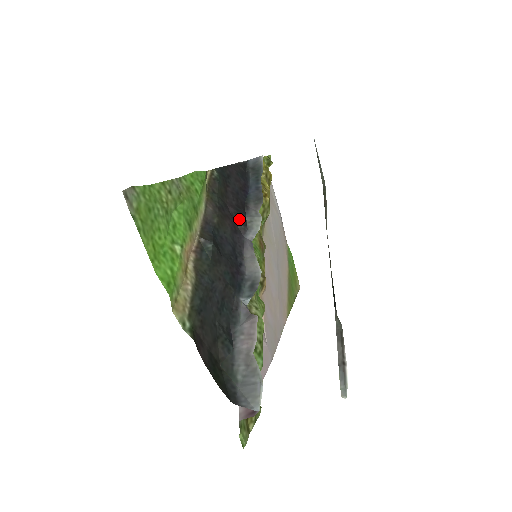
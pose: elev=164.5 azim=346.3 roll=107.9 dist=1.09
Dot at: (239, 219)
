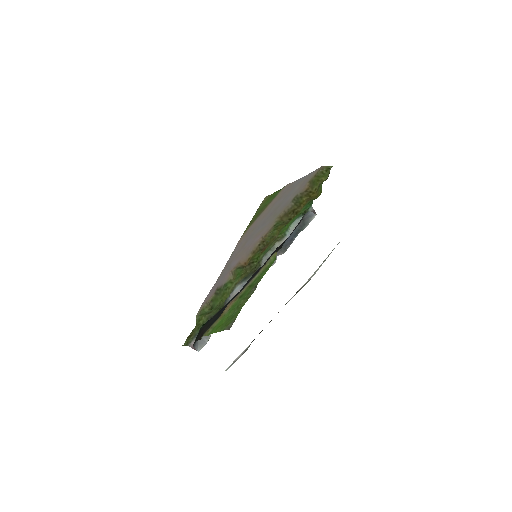
Dot at: occluded
